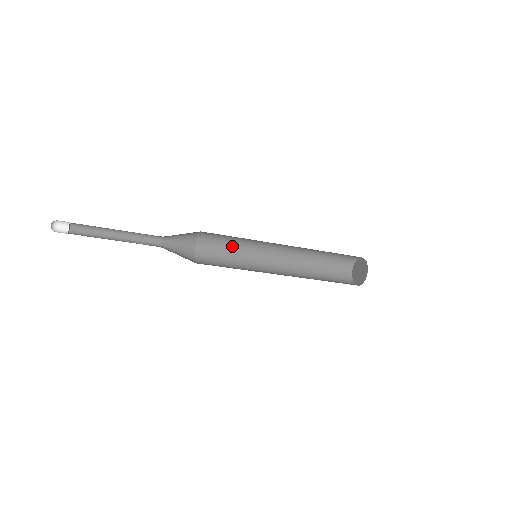
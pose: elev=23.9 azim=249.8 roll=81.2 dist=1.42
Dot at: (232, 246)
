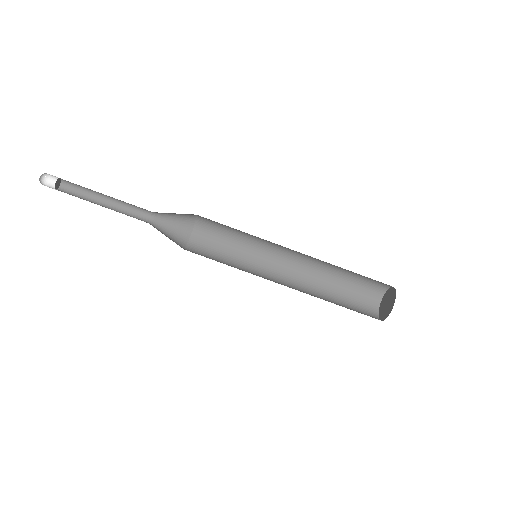
Dot at: (230, 252)
